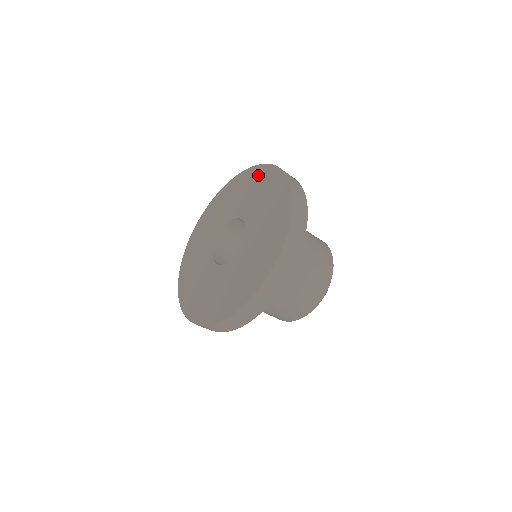
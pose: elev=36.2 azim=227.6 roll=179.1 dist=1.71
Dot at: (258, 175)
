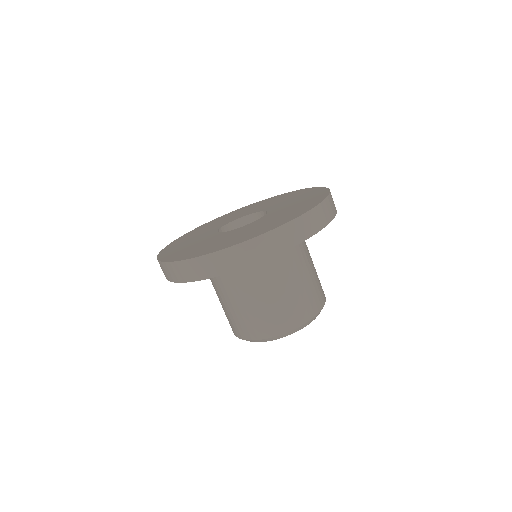
Dot at: (223, 217)
